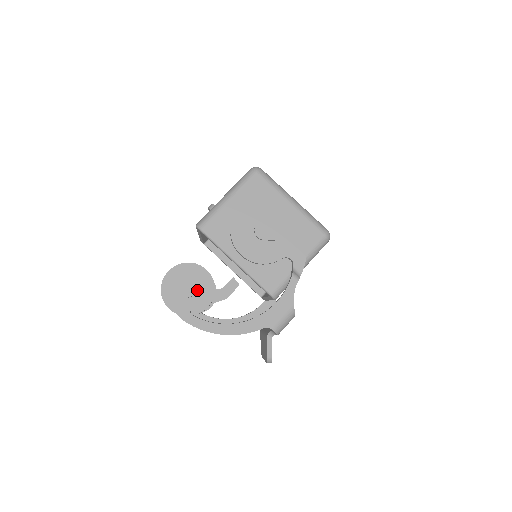
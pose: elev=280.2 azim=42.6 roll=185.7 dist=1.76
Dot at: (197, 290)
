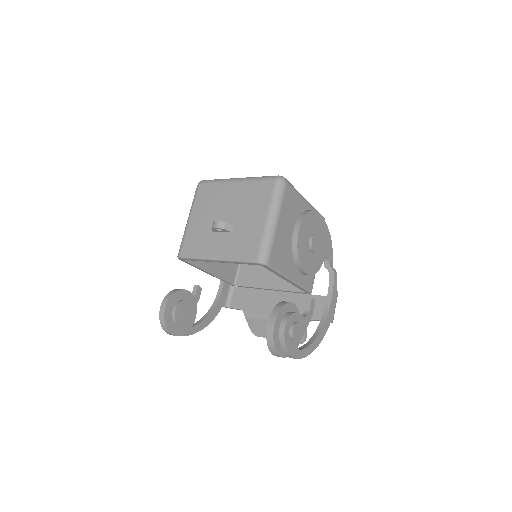
Dot at: occluded
